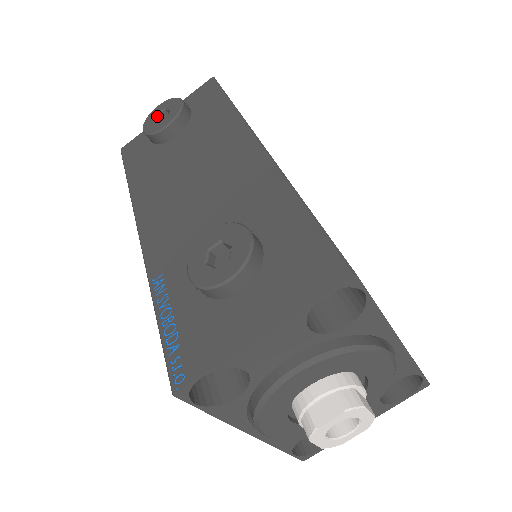
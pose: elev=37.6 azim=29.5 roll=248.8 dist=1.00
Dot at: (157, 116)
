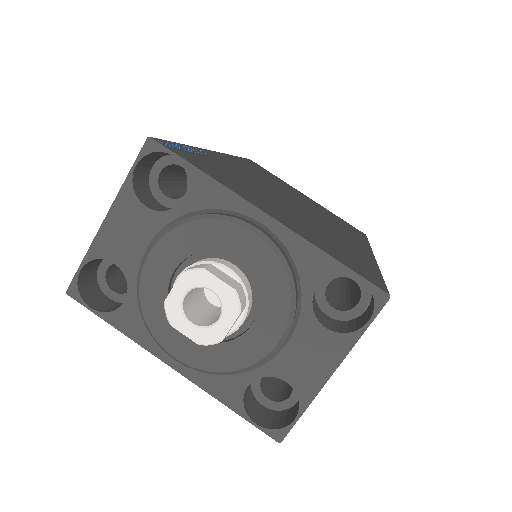
Dot at: occluded
